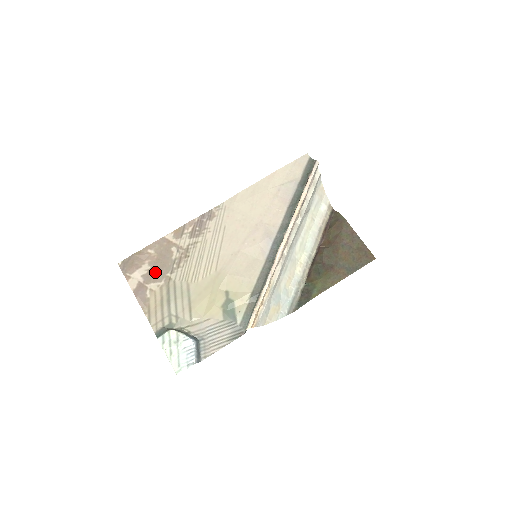
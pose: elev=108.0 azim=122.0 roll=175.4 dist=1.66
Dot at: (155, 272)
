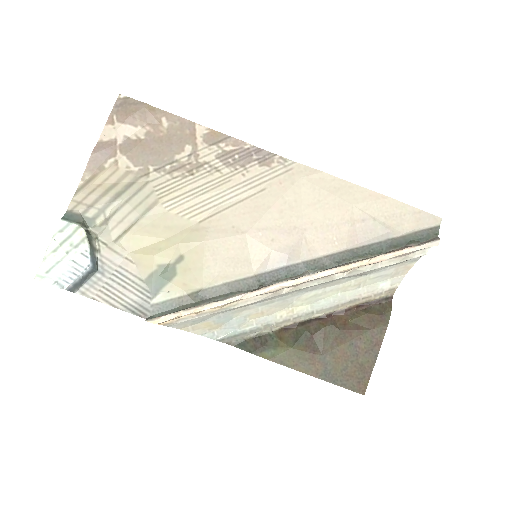
Dot at: (142, 149)
